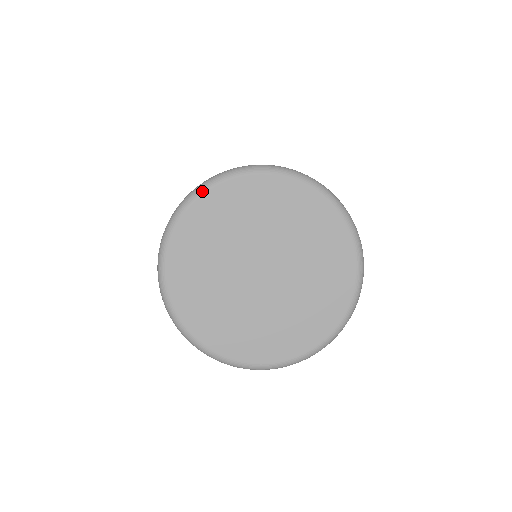
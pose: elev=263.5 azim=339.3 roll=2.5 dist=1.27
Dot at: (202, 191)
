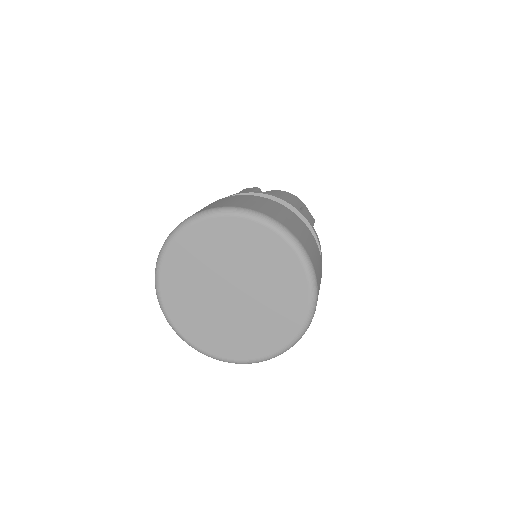
Dot at: (157, 279)
